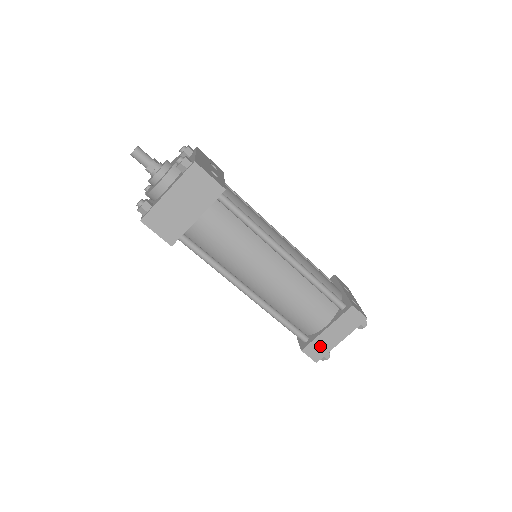
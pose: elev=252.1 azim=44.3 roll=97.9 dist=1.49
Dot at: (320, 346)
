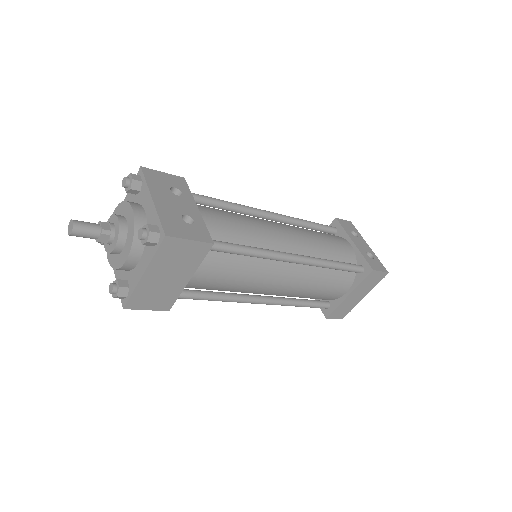
Dot at: (344, 308)
